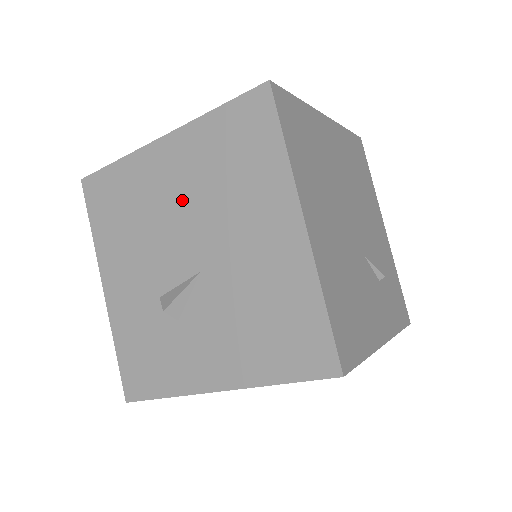
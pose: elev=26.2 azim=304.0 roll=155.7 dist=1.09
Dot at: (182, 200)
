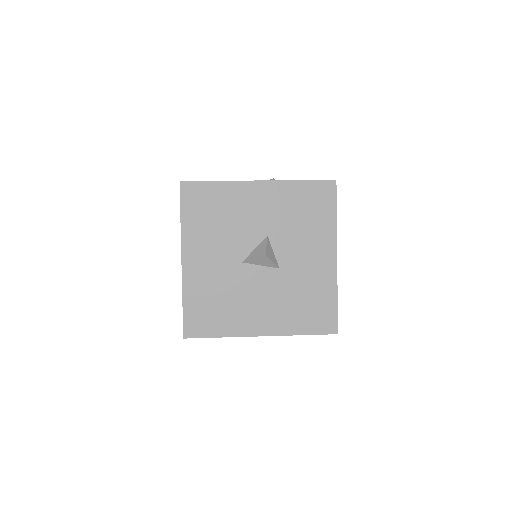
Dot at: occluded
